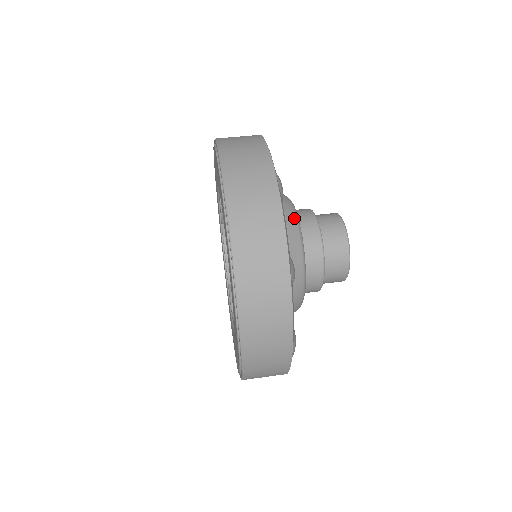
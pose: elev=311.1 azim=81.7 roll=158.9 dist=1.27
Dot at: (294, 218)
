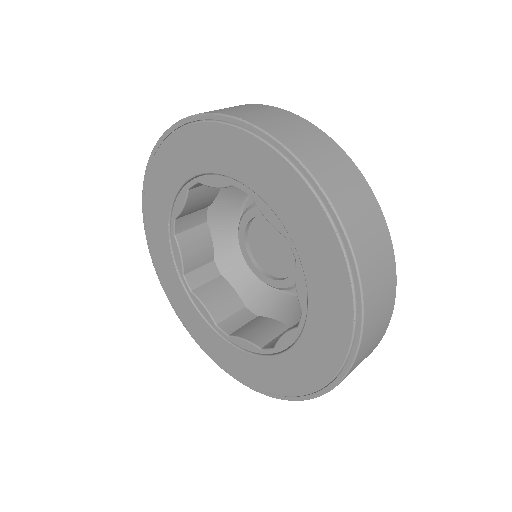
Dot at: occluded
